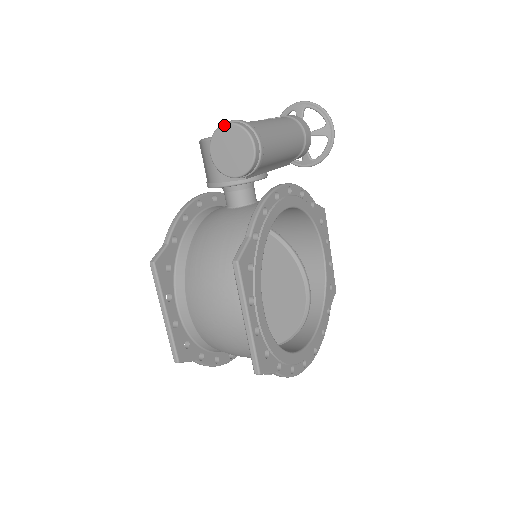
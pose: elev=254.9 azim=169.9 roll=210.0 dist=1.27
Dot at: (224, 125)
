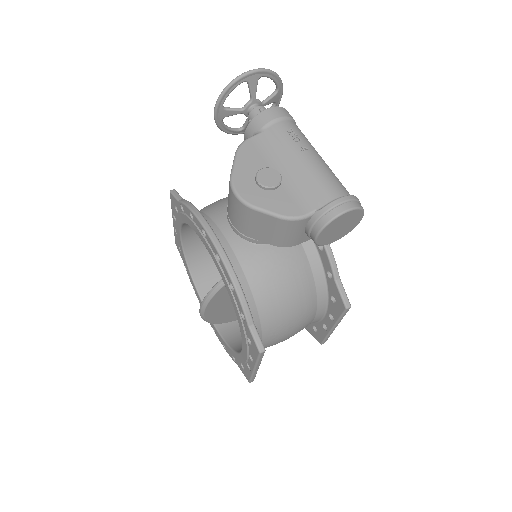
Dot at: (345, 213)
